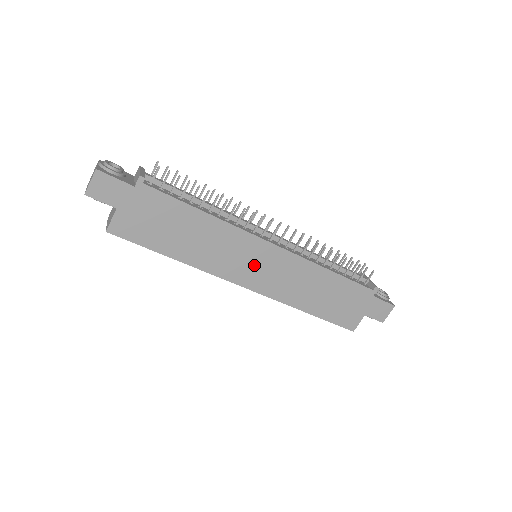
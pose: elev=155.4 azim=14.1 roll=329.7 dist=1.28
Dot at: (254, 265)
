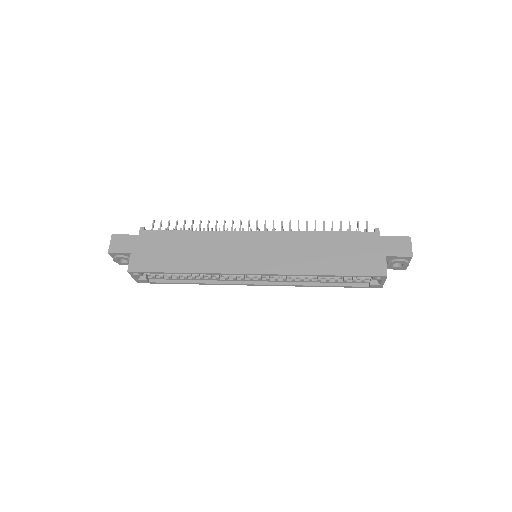
Dot at: (250, 253)
